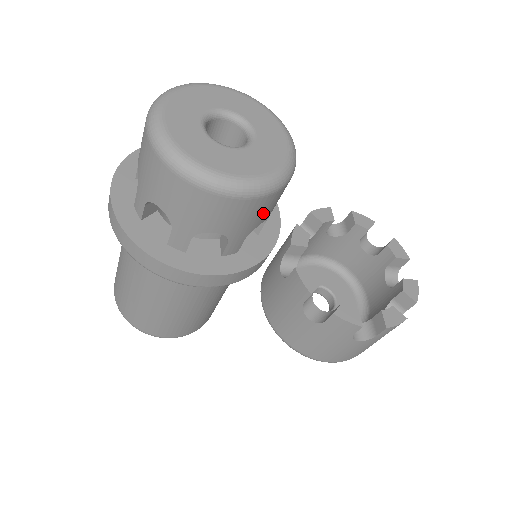
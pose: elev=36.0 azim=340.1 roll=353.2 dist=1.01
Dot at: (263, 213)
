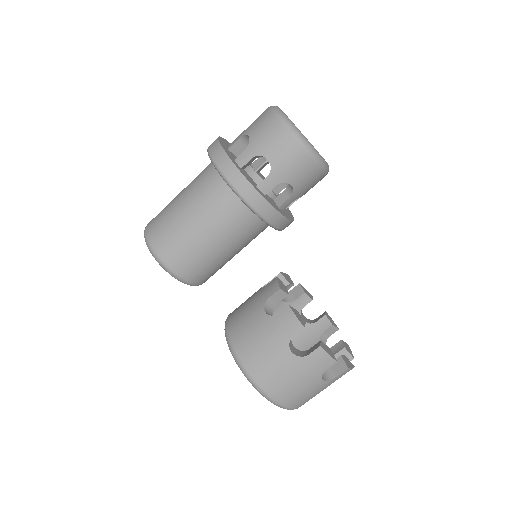
Dot at: (297, 172)
